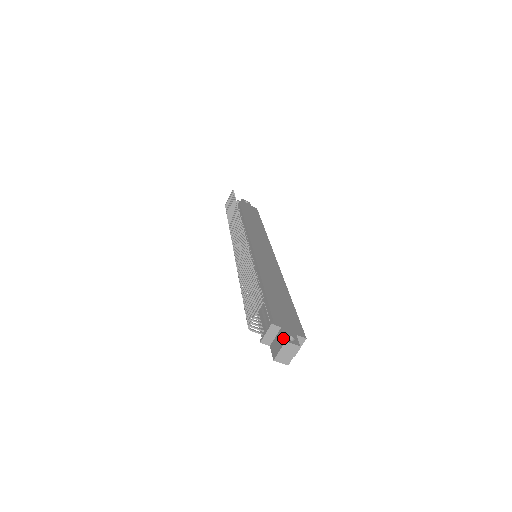
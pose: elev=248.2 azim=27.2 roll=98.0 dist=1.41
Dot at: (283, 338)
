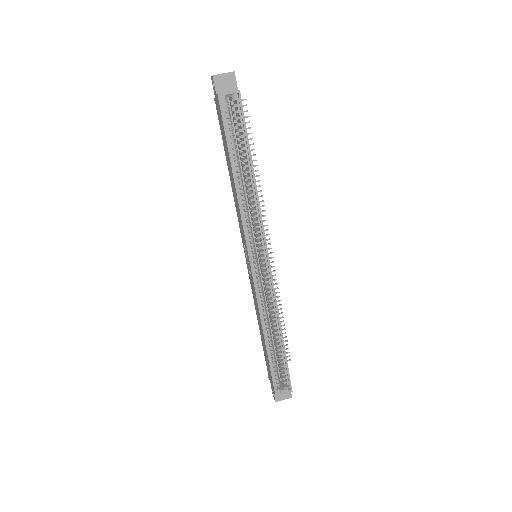
Dot at: occluded
